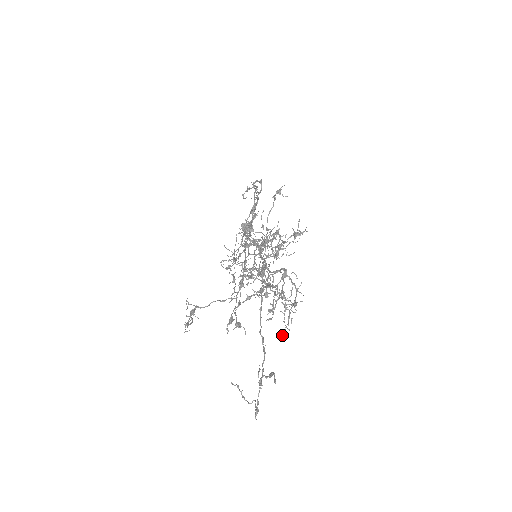
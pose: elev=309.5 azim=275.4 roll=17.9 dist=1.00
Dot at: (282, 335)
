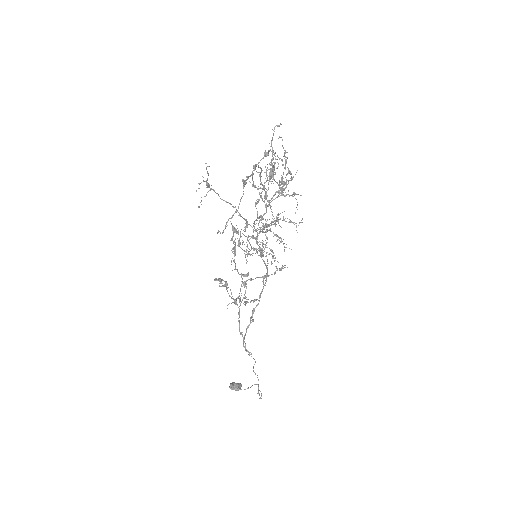
Dot at: (281, 137)
